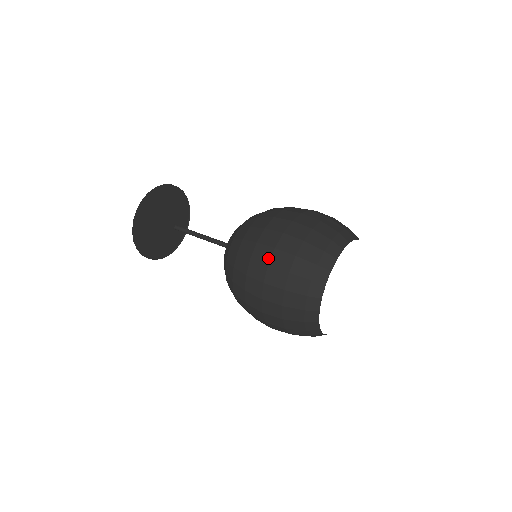
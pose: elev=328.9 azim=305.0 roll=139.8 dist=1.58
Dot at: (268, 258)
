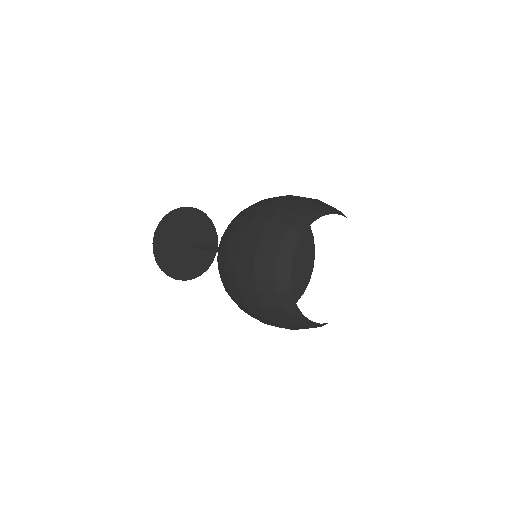
Dot at: (236, 282)
